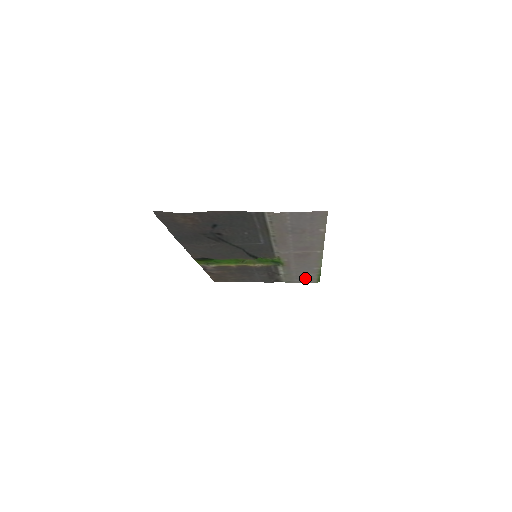
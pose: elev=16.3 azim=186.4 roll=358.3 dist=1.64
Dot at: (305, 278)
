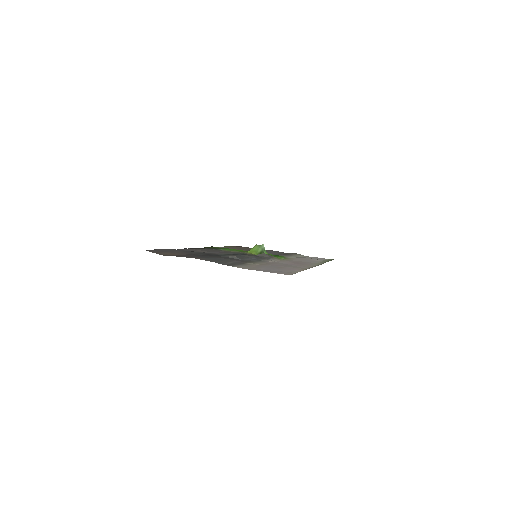
Dot at: (317, 259)
